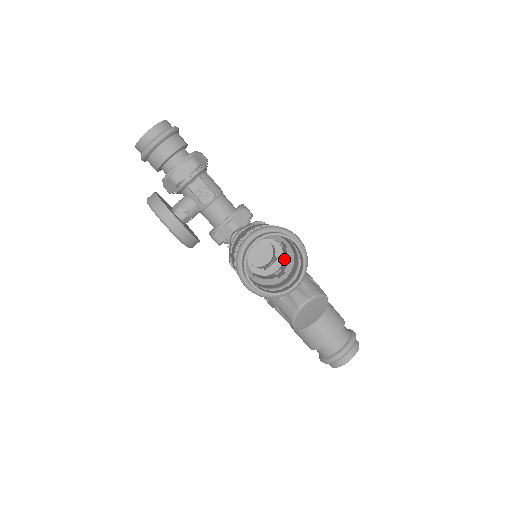
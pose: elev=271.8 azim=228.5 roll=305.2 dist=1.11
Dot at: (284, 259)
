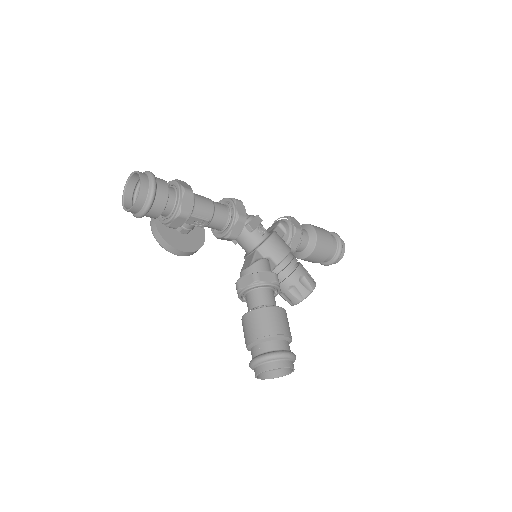
Dot at: occluded
